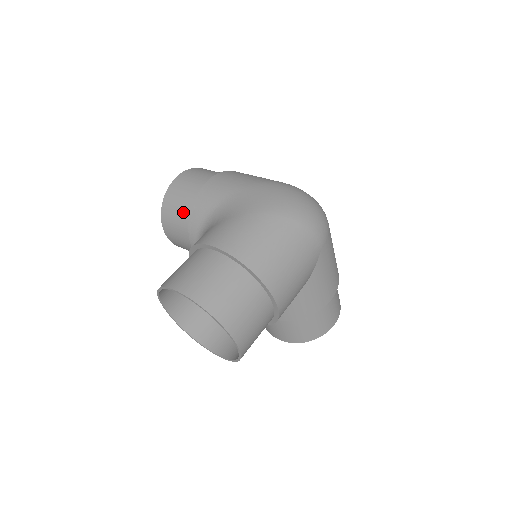
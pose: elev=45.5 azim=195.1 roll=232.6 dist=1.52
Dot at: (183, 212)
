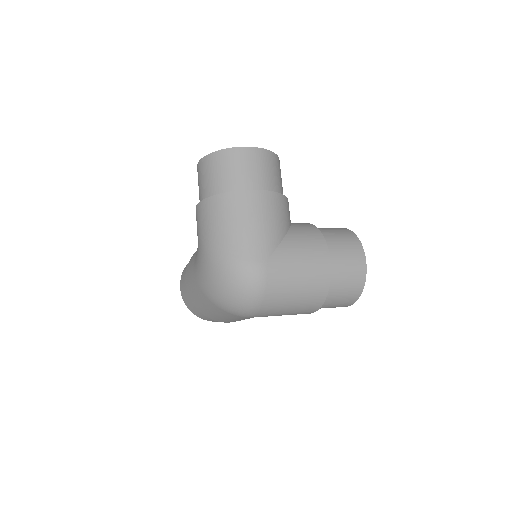
Dot at: occluded
